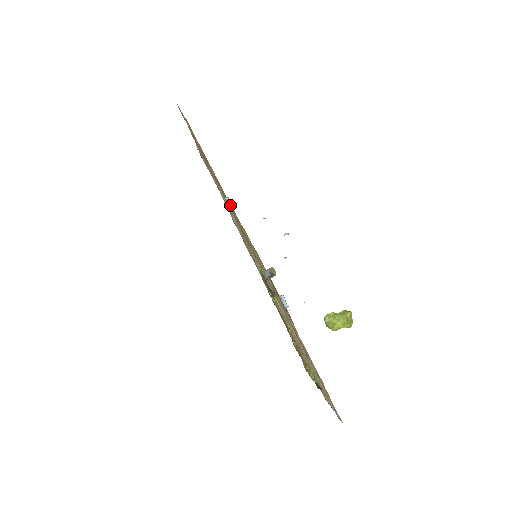
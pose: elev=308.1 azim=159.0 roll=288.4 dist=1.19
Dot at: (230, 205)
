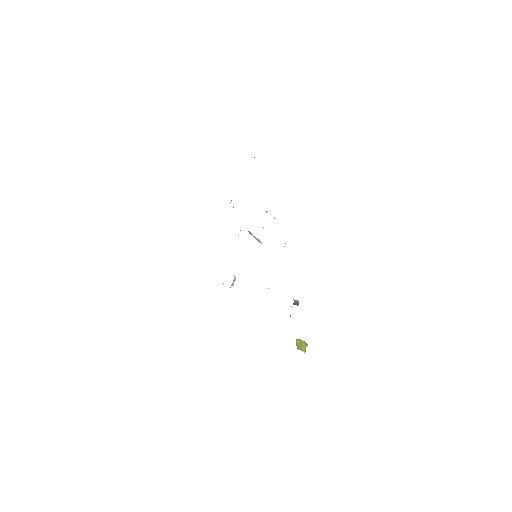
Dot at: occluded
